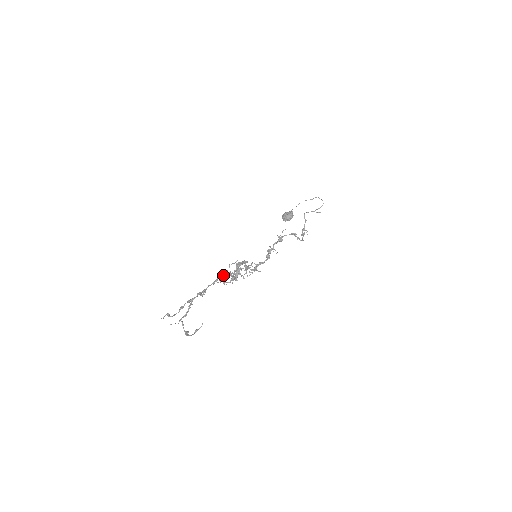
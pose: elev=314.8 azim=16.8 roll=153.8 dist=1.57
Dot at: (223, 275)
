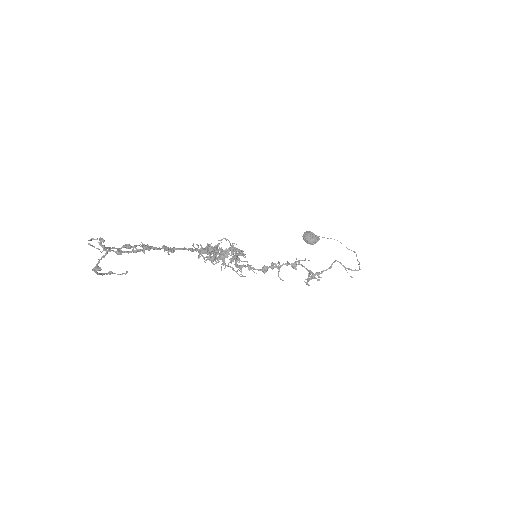
Dot at: (211, 250)
